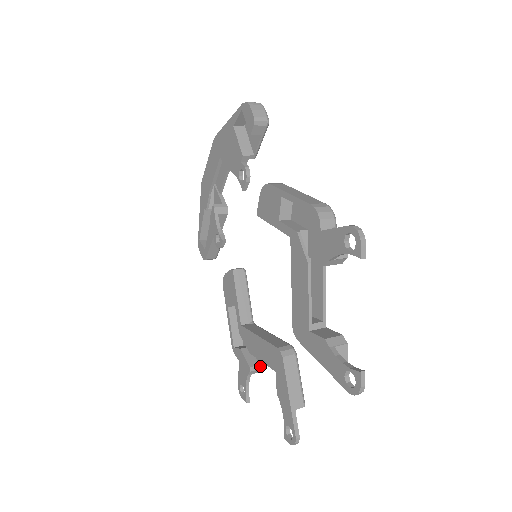
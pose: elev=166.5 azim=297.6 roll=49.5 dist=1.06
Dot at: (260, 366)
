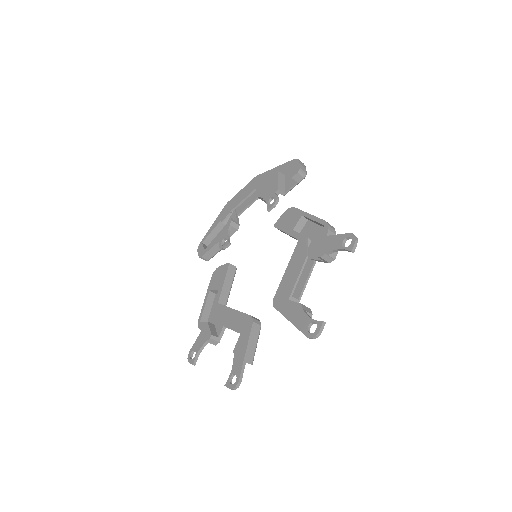
Dot at: (218, 339)
